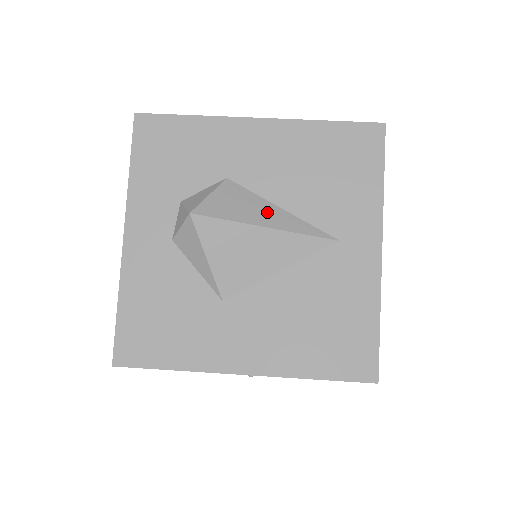
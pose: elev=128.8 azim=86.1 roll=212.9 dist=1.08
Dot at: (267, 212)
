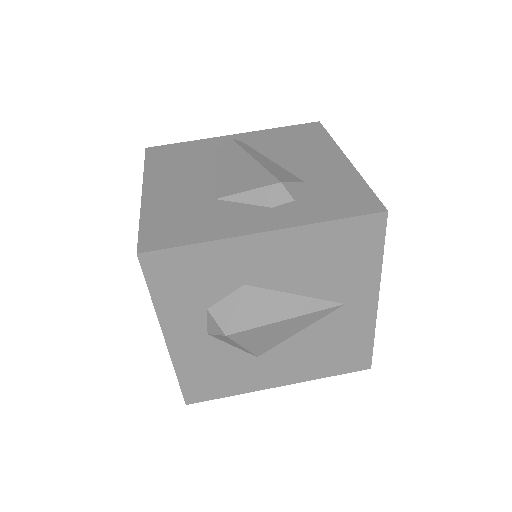
Dot at: (285, 304)
